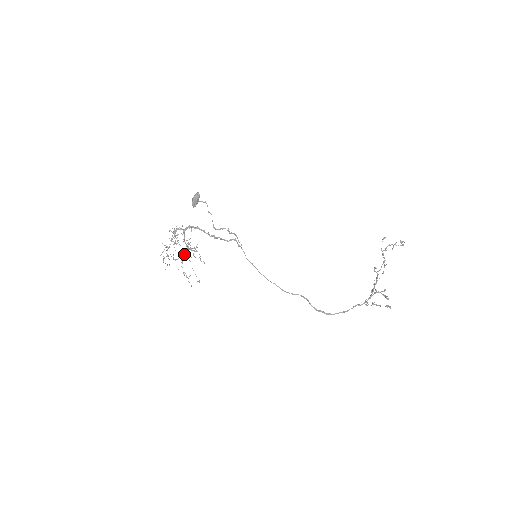
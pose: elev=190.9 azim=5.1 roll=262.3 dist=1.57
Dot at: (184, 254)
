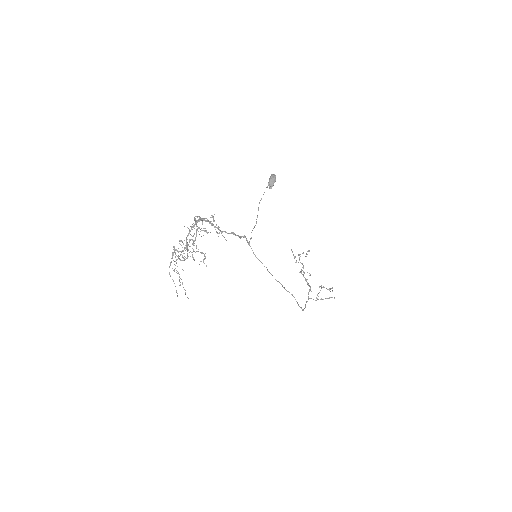
Dot at: occluded
